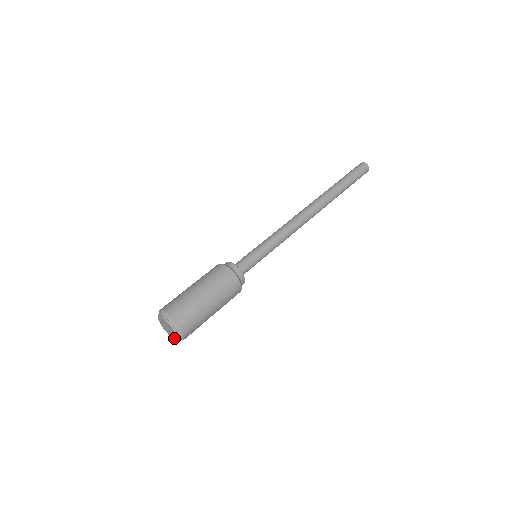
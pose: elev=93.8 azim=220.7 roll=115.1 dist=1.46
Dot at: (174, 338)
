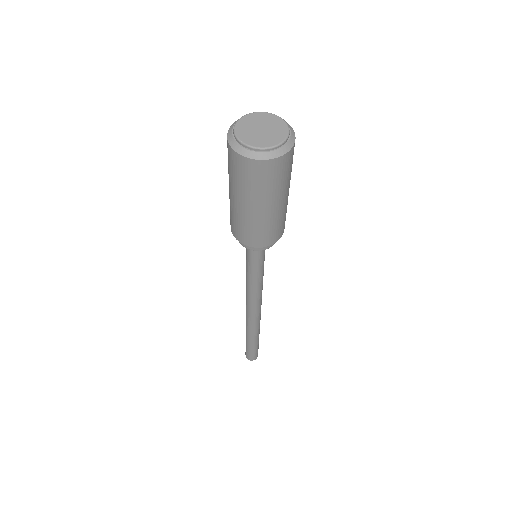
Dot at: (283, 134)
